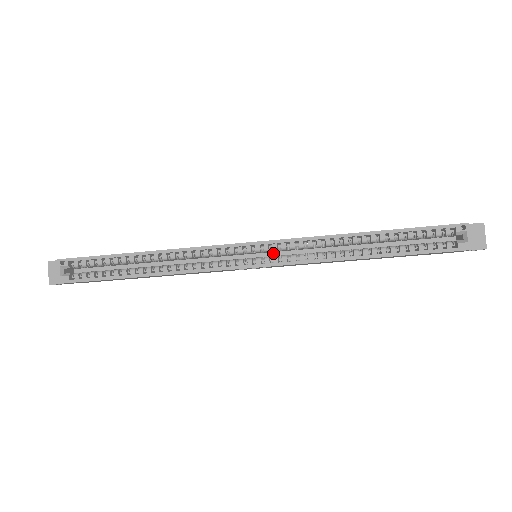
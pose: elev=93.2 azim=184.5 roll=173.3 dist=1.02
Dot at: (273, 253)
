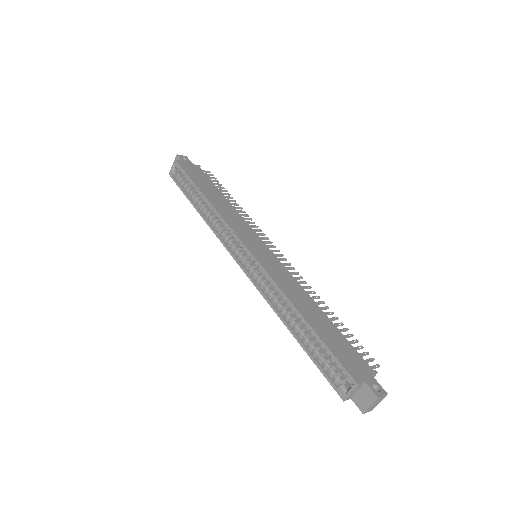
Dot at: occluded
